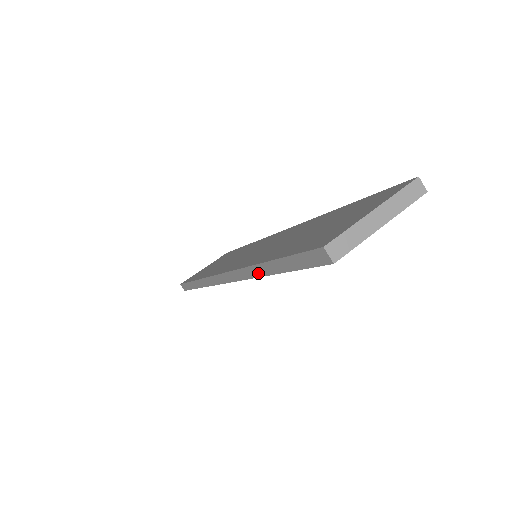
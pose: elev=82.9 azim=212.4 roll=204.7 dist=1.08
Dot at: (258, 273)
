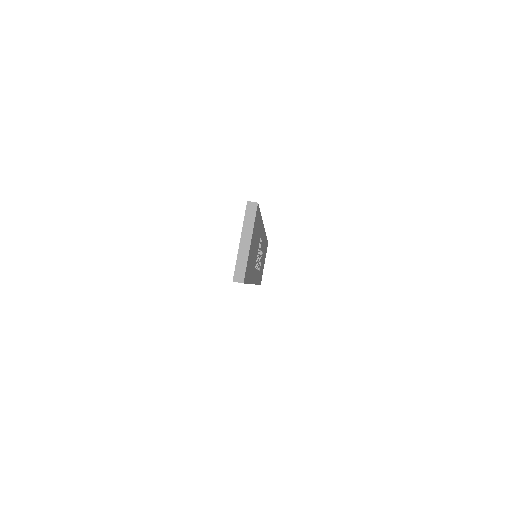
Dot at: occluded
